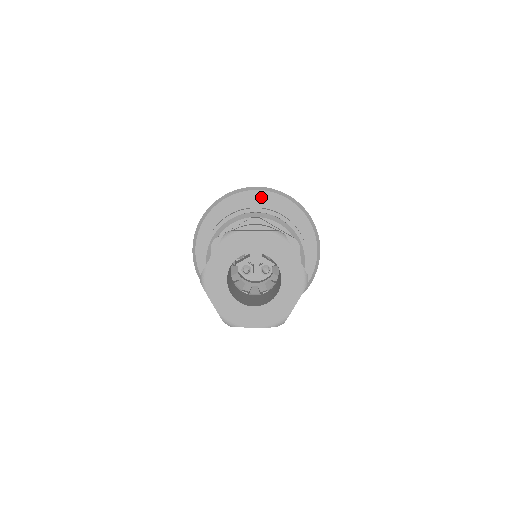
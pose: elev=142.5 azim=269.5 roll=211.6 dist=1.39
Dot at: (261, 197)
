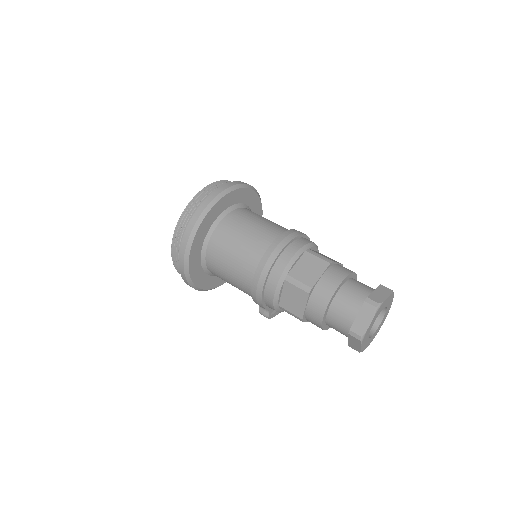
Dot at: (237, 195)
